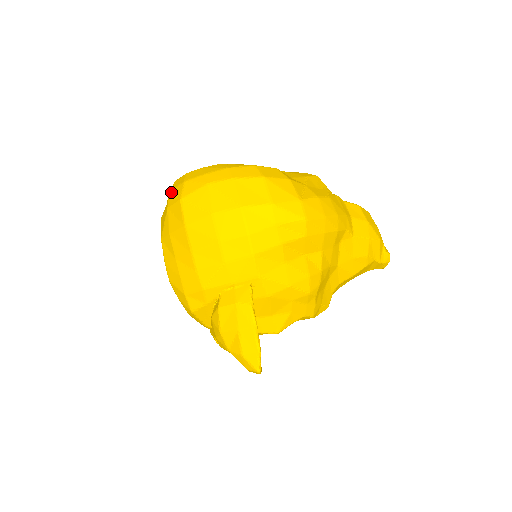
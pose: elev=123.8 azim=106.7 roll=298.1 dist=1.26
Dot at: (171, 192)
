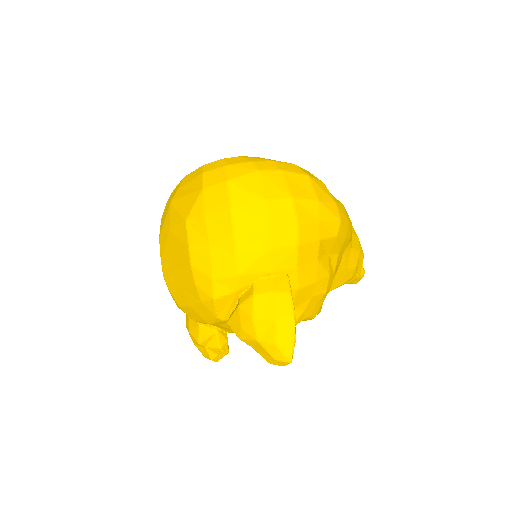
Dot at: (207, 173)
